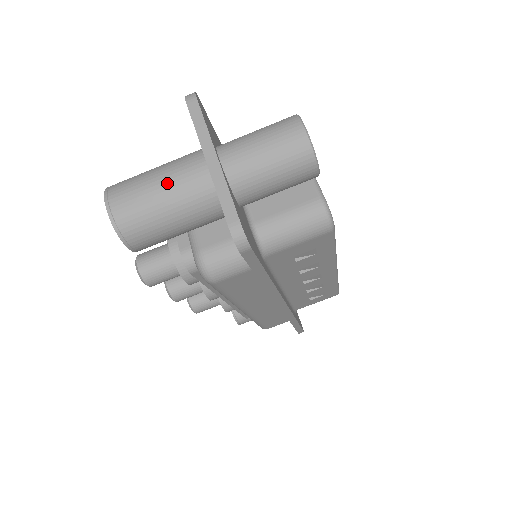
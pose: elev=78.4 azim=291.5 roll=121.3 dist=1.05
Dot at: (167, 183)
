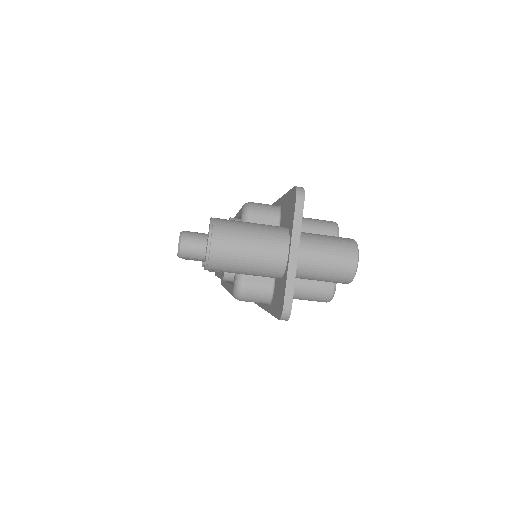
Dot at: (257, 250)
